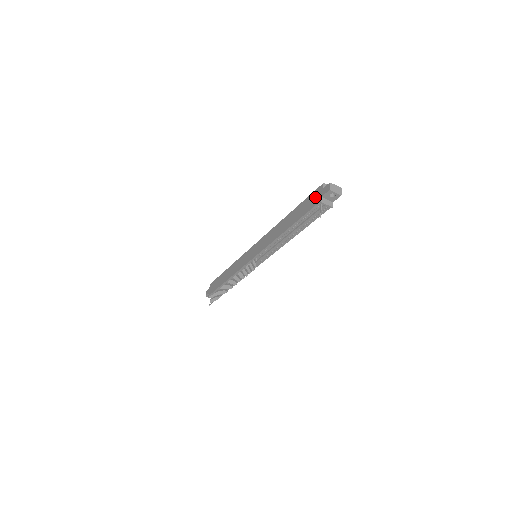
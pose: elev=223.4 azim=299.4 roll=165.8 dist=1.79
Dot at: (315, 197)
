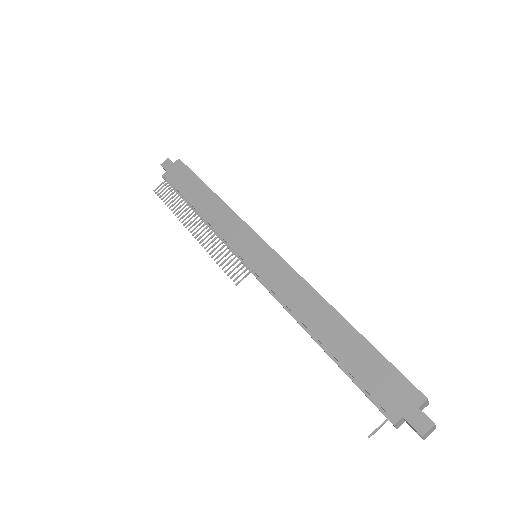
Dot at: (396, 393)
